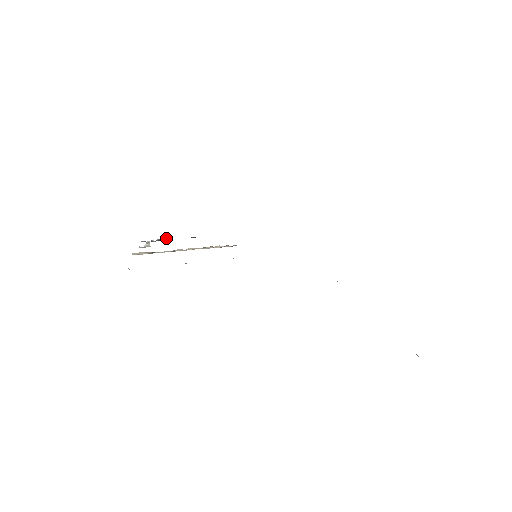
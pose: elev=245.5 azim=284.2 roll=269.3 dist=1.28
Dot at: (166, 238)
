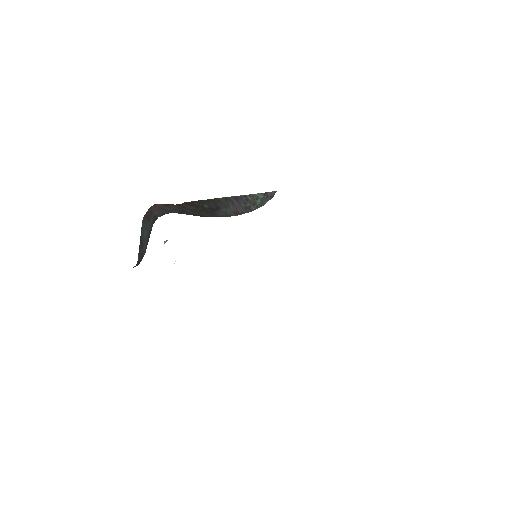
Dot at: occluded
